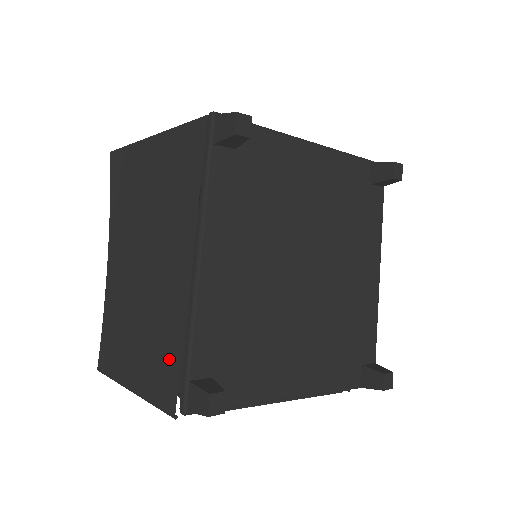
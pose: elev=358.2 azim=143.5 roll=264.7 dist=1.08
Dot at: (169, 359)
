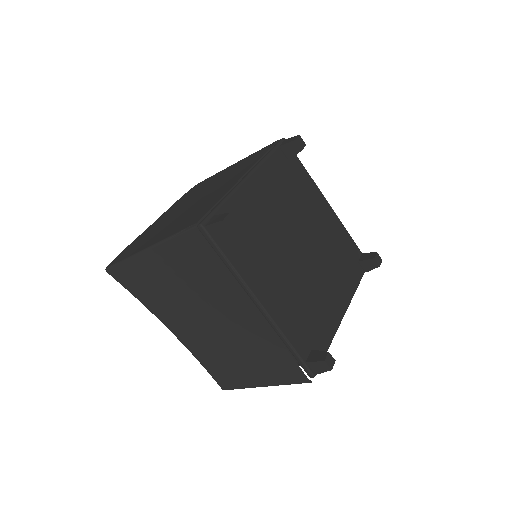
Dot at: (282, 360)
